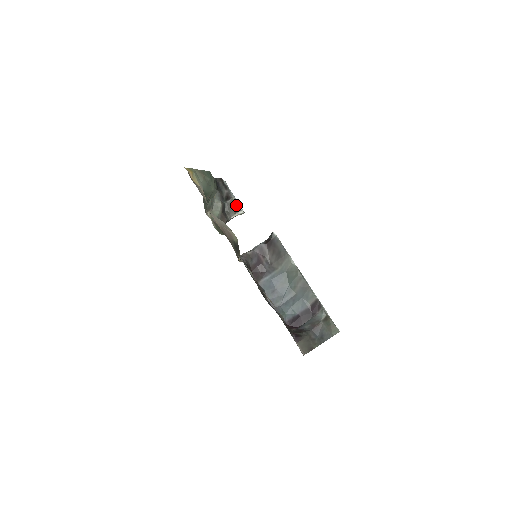
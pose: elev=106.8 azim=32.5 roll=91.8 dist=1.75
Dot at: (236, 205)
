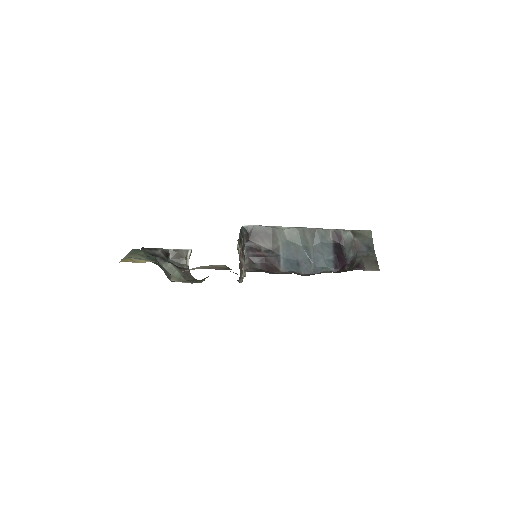
Dot at: (180, 252)
